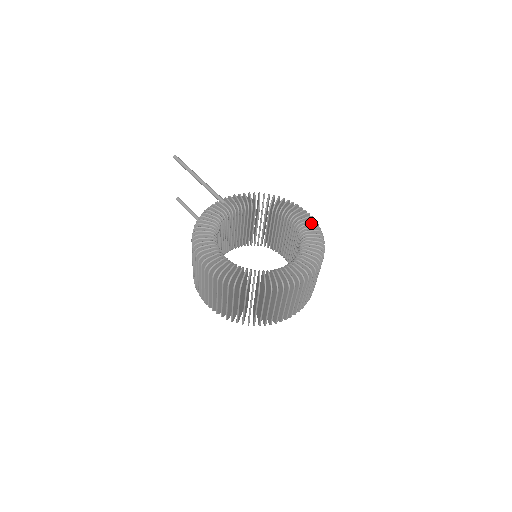
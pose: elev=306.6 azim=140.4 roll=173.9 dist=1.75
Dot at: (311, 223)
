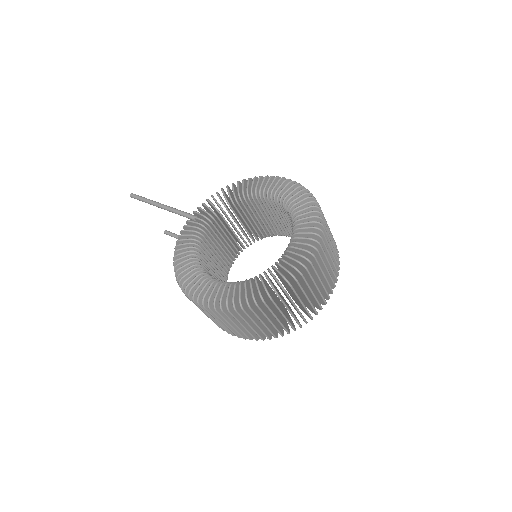
Dot at: (293, 190)
